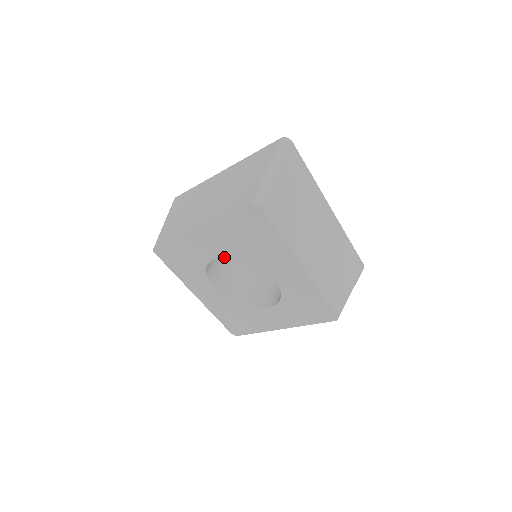
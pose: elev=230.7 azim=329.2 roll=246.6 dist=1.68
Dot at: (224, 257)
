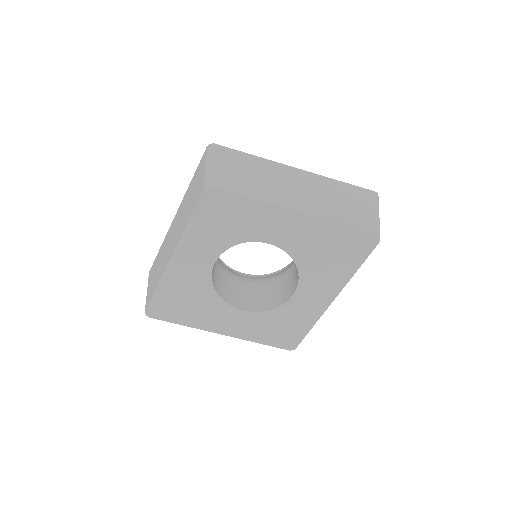
Dot at: occluded
